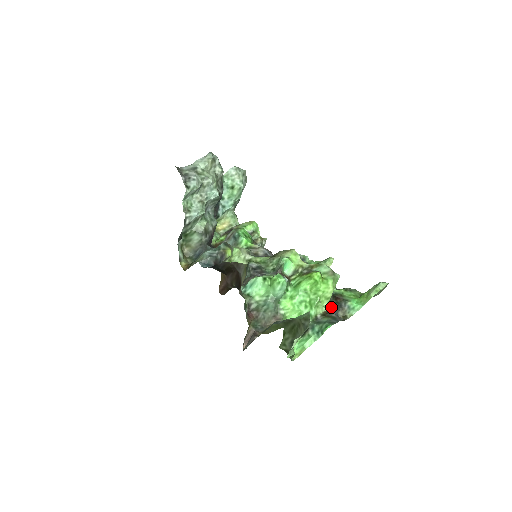
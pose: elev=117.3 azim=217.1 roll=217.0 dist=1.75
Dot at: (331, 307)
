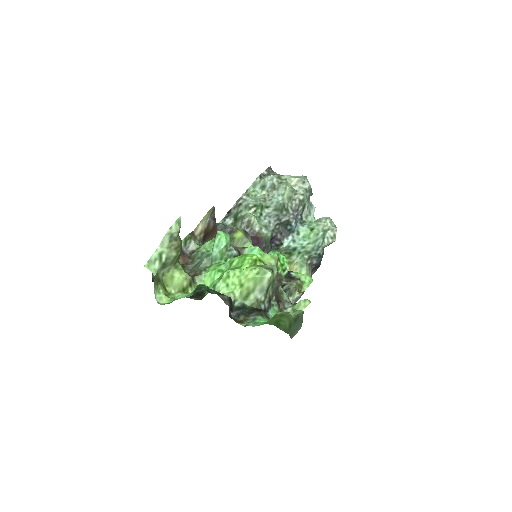
Dot at: (242, 307)
